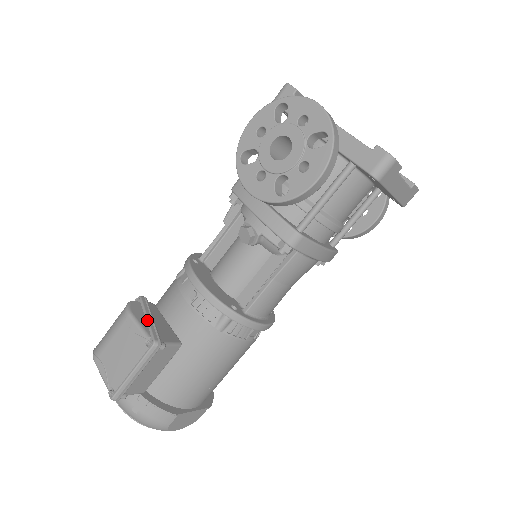
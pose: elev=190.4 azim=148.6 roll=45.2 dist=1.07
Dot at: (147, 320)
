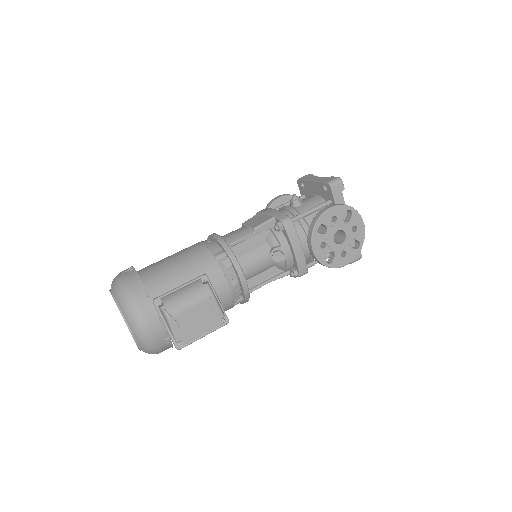
Dot at: (219, 301)
